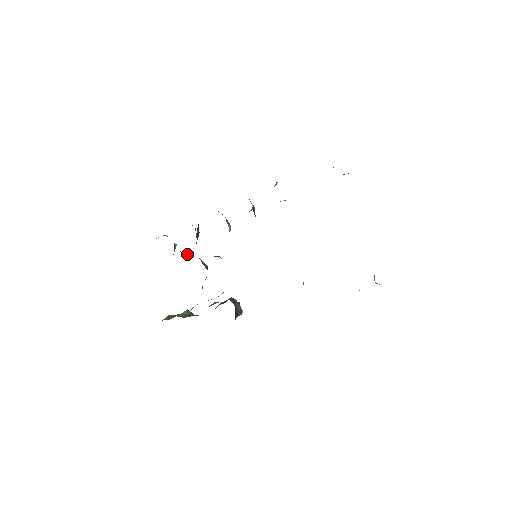
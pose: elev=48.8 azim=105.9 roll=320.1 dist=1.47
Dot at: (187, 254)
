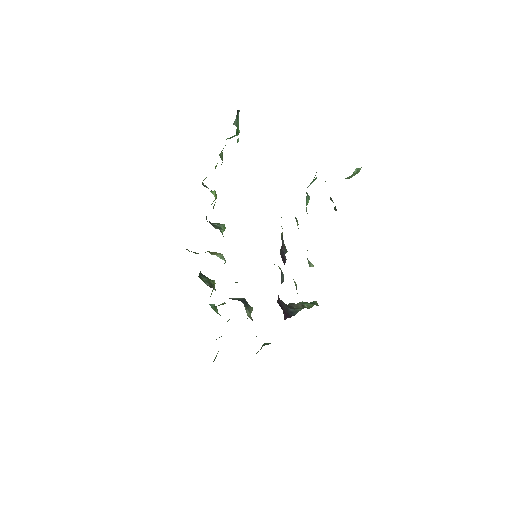
Dot at: (224, 303)
